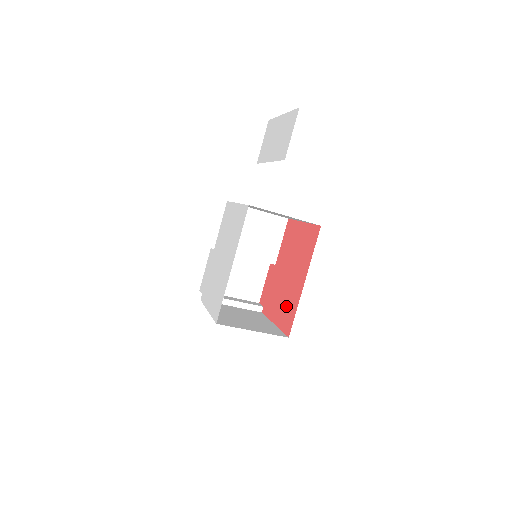
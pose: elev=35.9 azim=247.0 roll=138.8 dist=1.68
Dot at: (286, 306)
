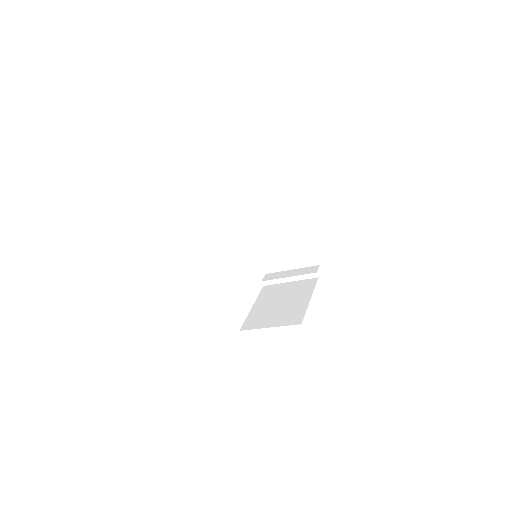
Dot at: occluded
